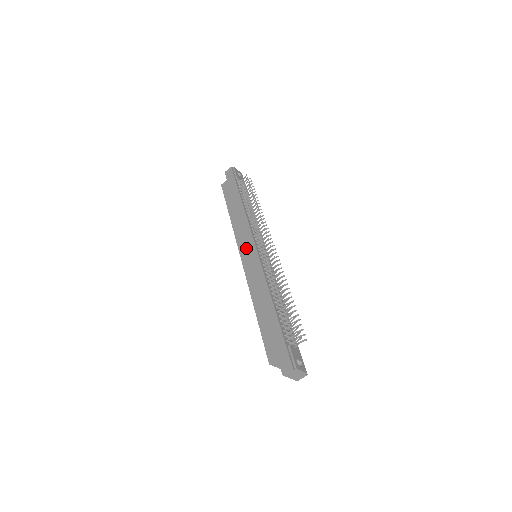
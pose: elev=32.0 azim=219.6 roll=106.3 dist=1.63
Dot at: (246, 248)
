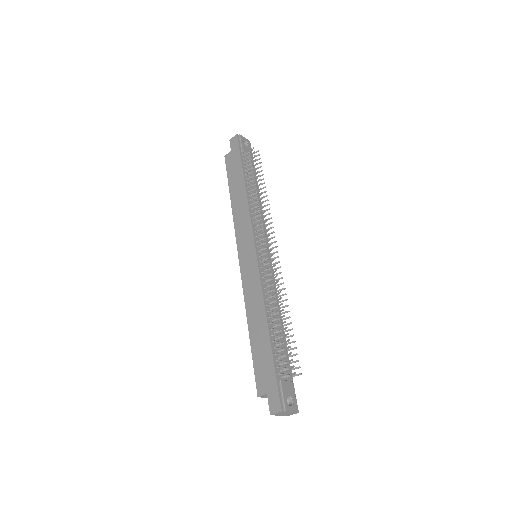
Dot at: (245, 247)
